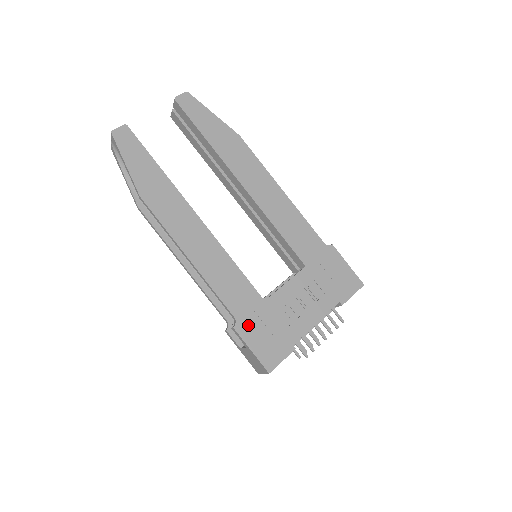
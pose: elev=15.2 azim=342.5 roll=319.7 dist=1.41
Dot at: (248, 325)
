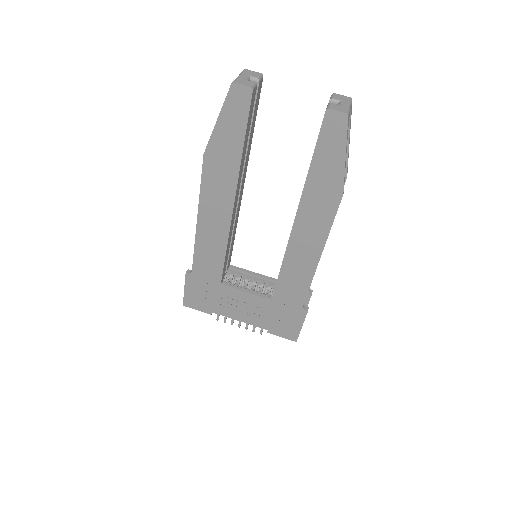
Dot at: (196, 281)
